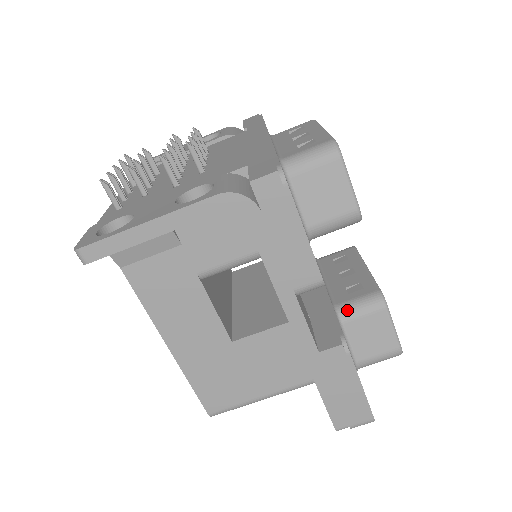
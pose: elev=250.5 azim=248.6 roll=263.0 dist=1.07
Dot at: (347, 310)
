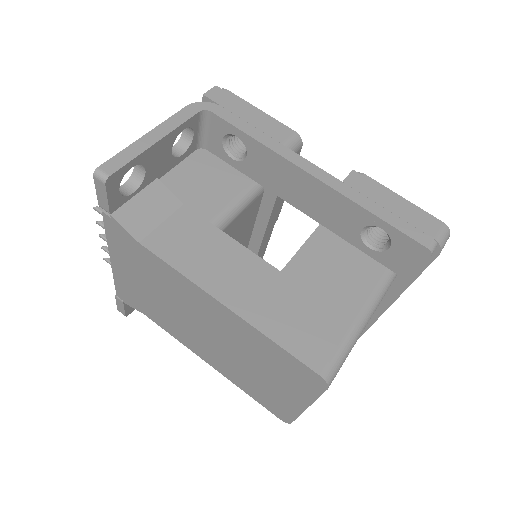
Dot at: occluded
